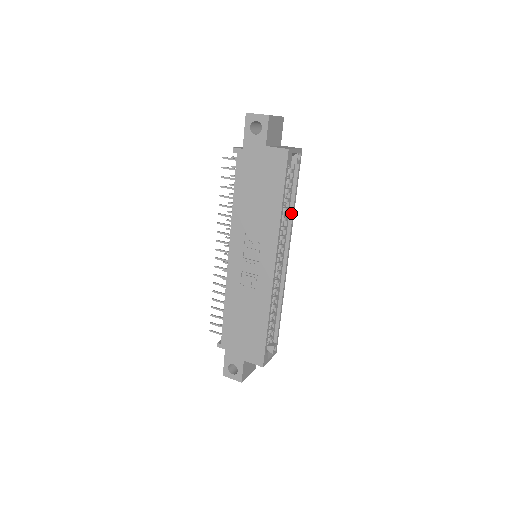
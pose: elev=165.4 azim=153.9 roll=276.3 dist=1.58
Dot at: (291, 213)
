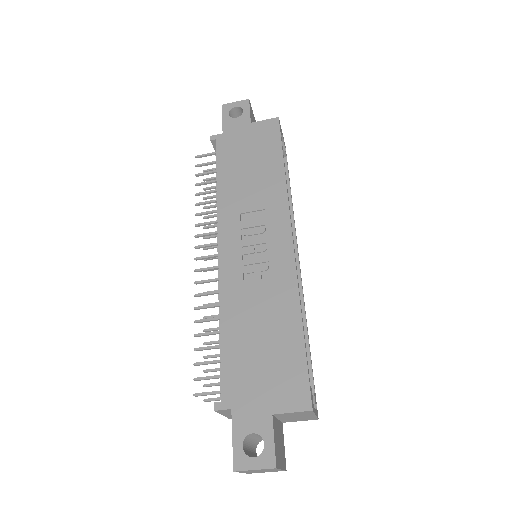
Dot at: (290, 205)
